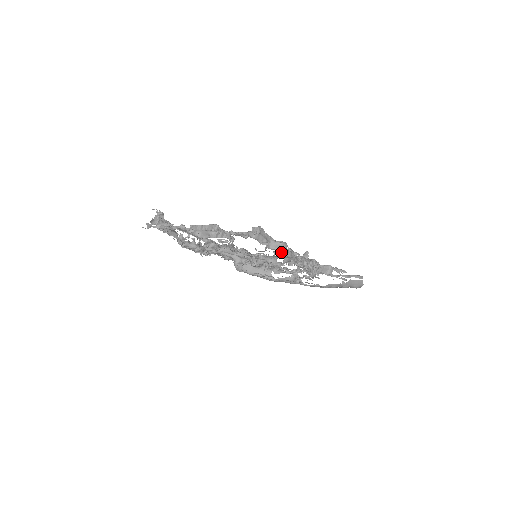
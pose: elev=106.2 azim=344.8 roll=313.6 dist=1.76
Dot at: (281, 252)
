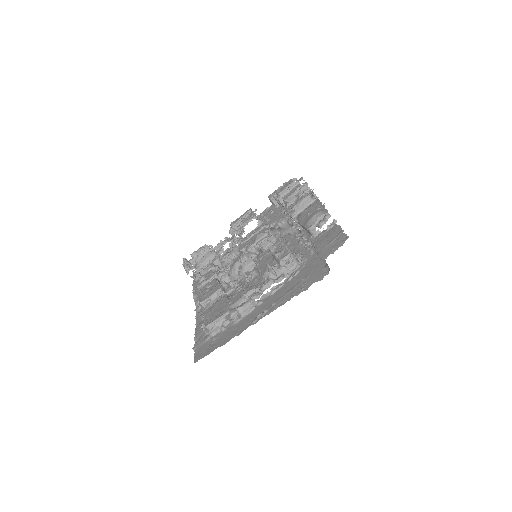
Dot at: (236, 323)
